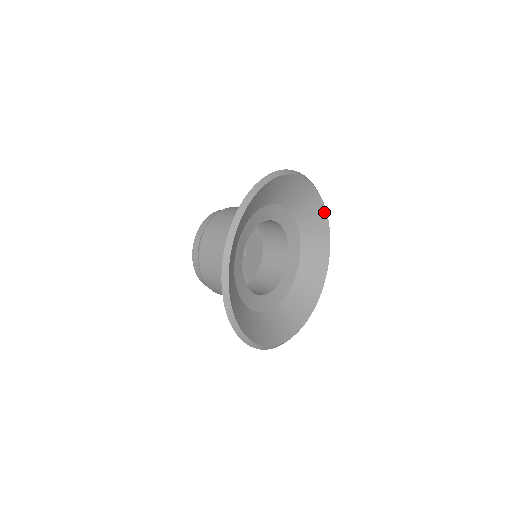
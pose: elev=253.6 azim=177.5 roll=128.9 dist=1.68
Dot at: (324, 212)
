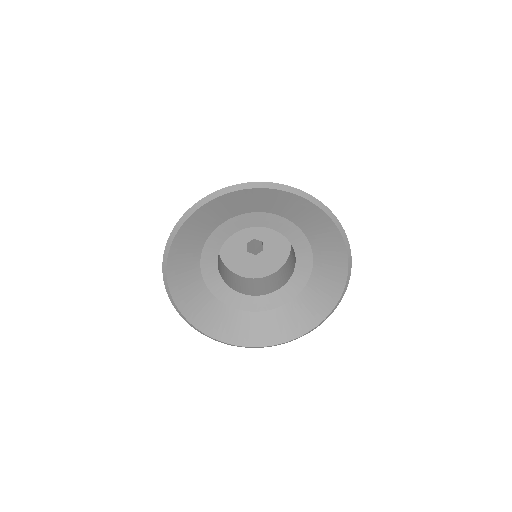
Dot at: (336, 230)
